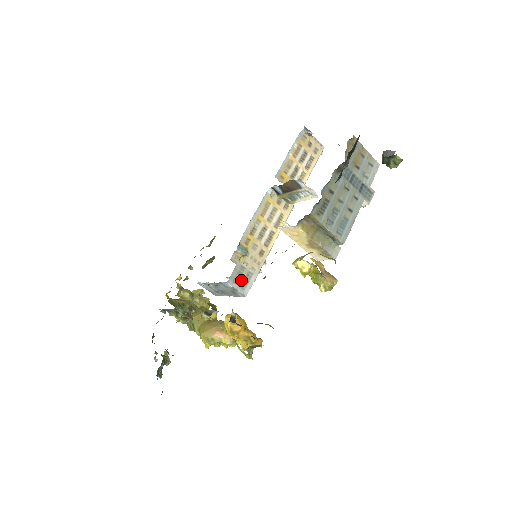
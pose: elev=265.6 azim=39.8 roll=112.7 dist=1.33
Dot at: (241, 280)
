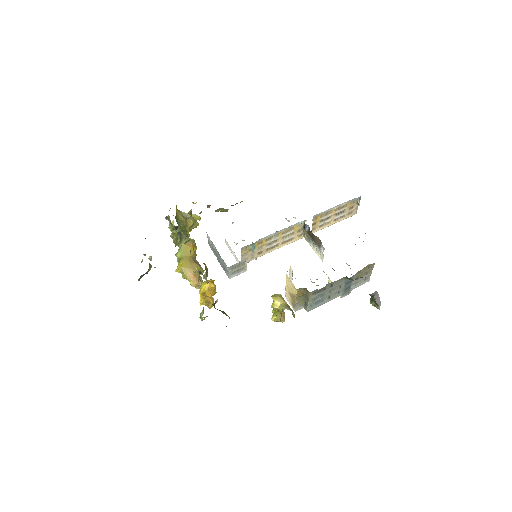
Dot at: (236, 270)
